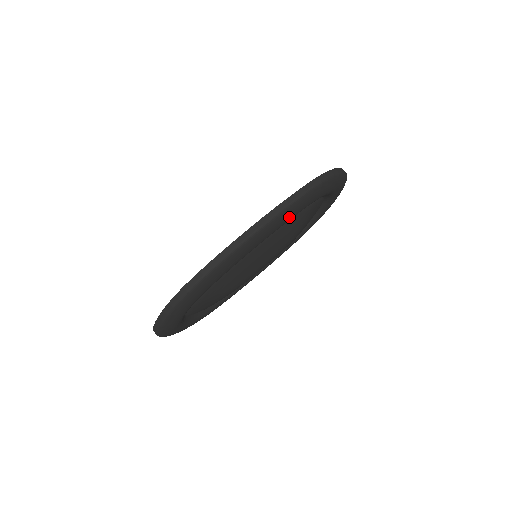
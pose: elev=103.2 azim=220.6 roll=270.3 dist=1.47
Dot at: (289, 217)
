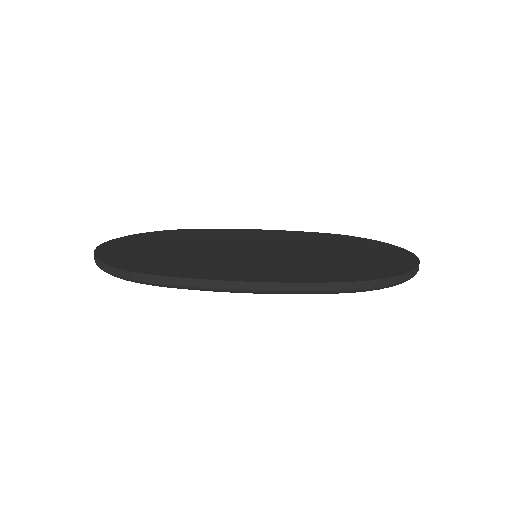
Dot at: occluded
